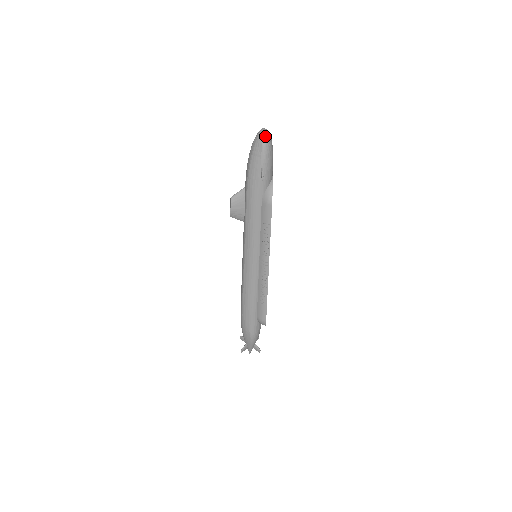
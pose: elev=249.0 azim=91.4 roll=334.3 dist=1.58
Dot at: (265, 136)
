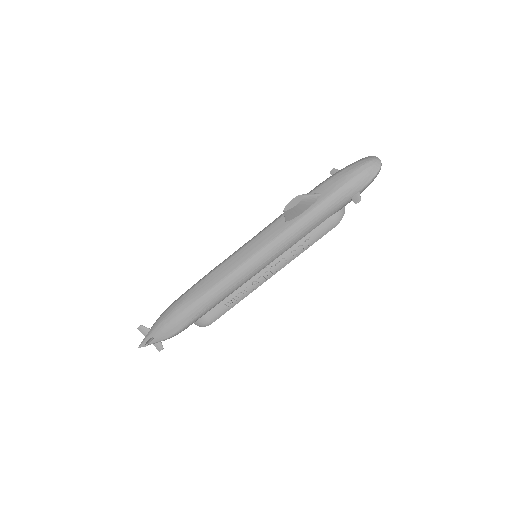
Dot at: occluded
